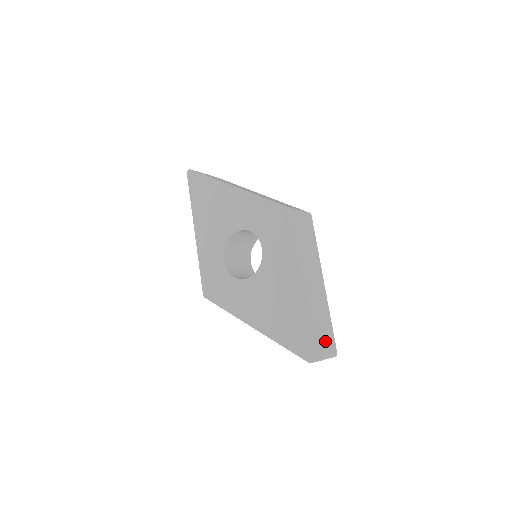
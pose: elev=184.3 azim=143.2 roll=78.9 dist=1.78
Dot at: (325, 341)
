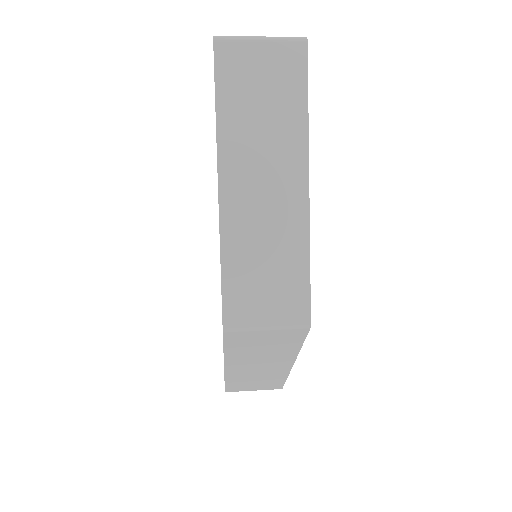
Dot at: (259, 386)
